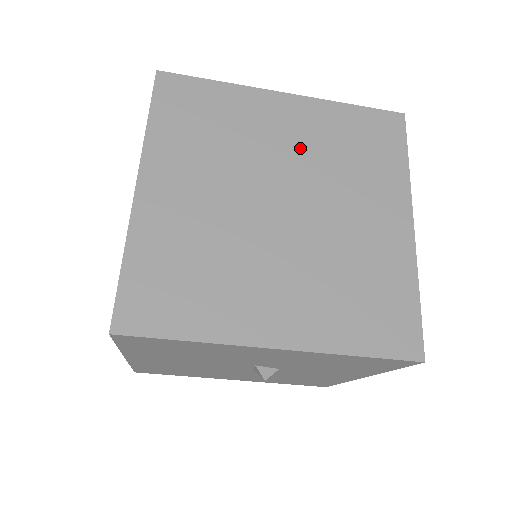
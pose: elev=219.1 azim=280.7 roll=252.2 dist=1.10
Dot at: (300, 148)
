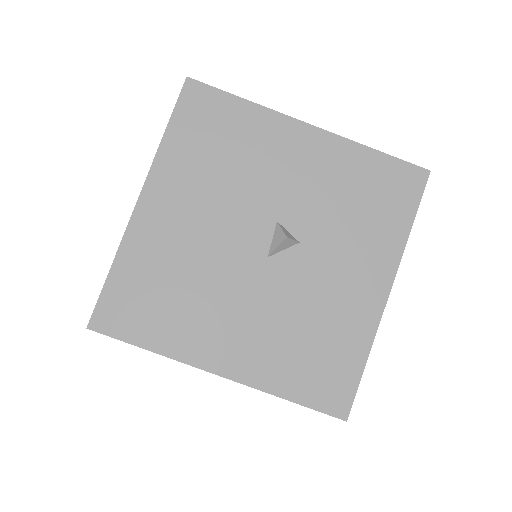
Dot at: occluded
